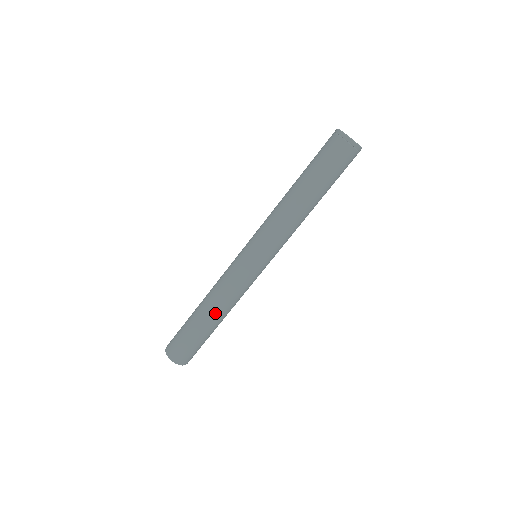
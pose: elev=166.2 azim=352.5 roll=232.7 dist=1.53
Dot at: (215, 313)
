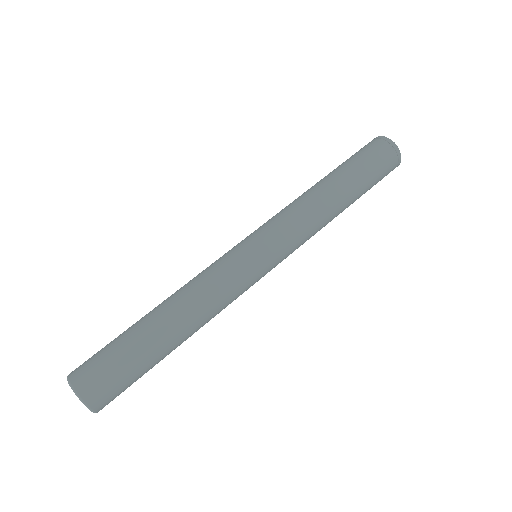
Dot at: (175, 312)
